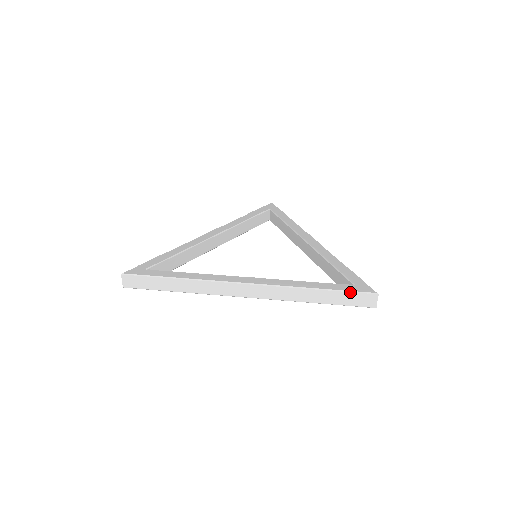
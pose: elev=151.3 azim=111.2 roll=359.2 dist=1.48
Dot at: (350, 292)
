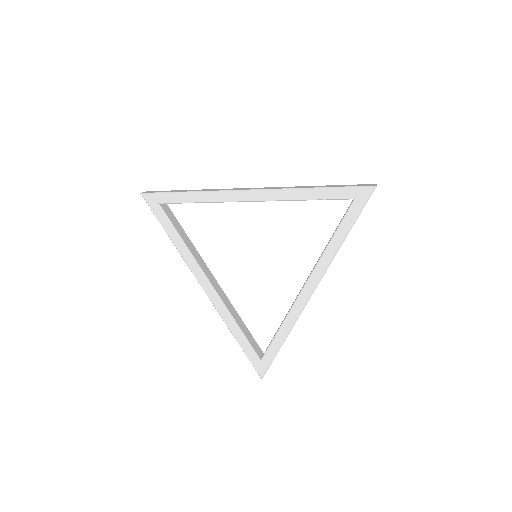
Dot at: (250, 361)
